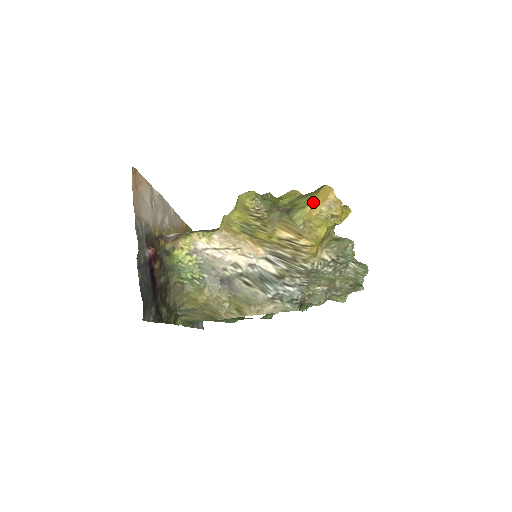
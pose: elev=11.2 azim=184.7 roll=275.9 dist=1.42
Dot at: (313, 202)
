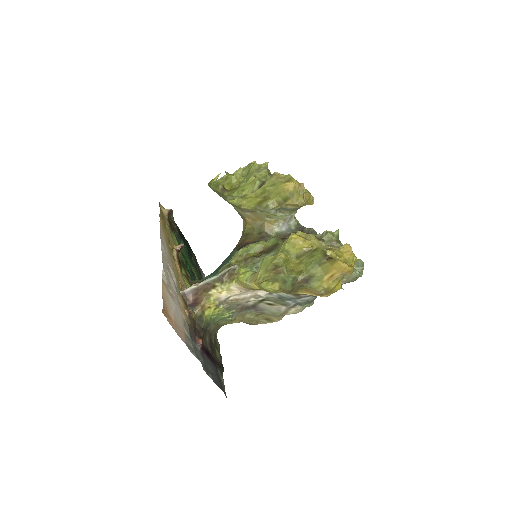
Dot at: (329, 273)
